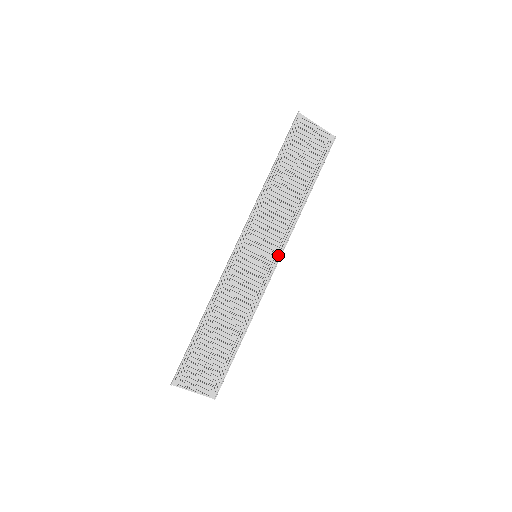
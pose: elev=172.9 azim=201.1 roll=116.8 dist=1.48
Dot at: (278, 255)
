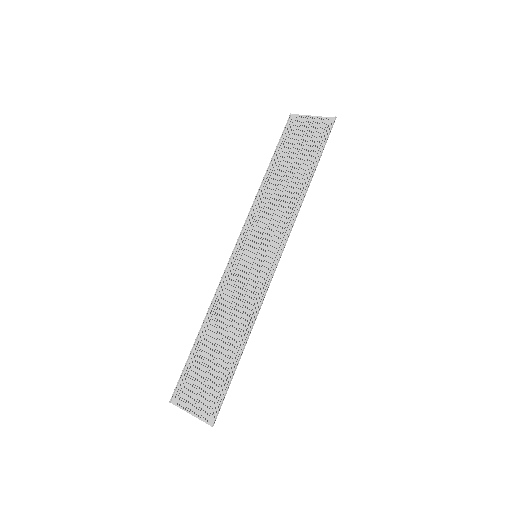
Dot at: (281, 251)
